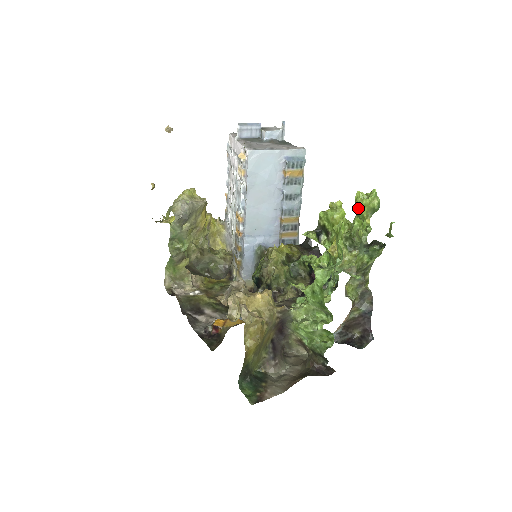
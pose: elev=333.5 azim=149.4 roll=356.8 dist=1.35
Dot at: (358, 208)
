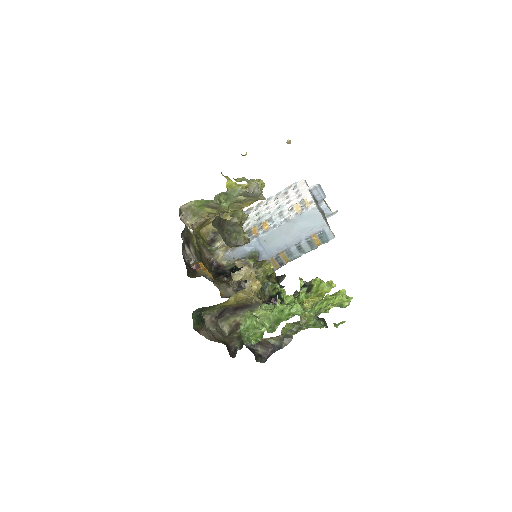
Dot at: (336, 297)
